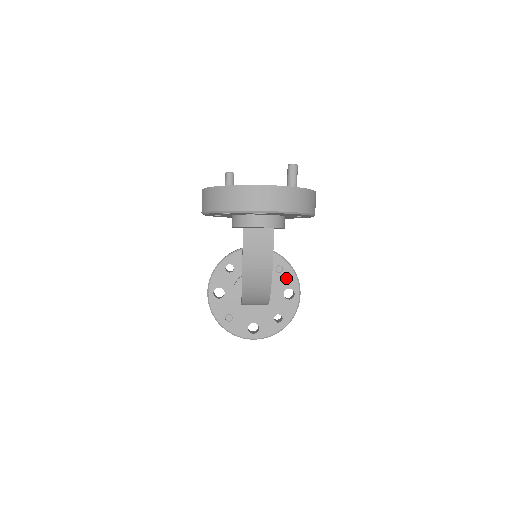
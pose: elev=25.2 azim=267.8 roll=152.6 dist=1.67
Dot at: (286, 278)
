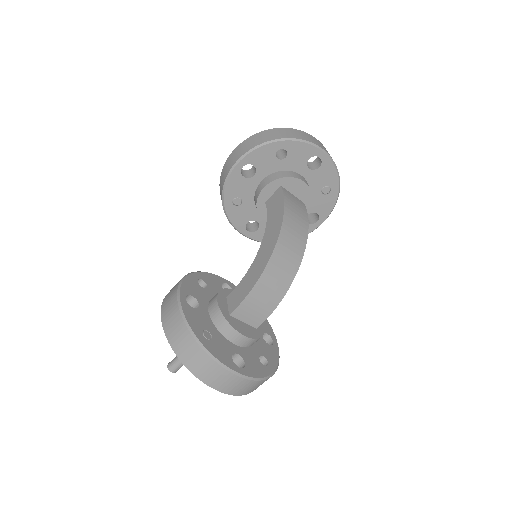
Dot at: occluded
